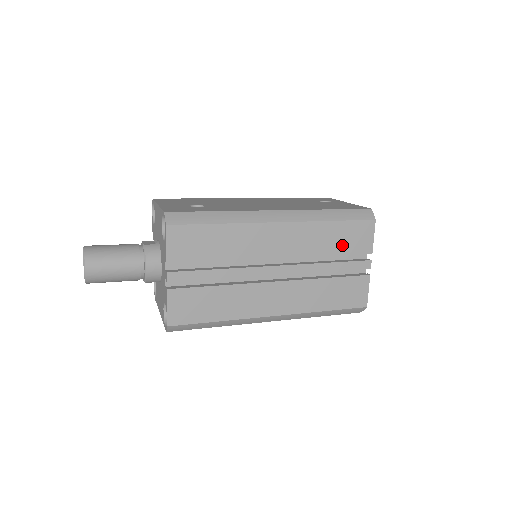
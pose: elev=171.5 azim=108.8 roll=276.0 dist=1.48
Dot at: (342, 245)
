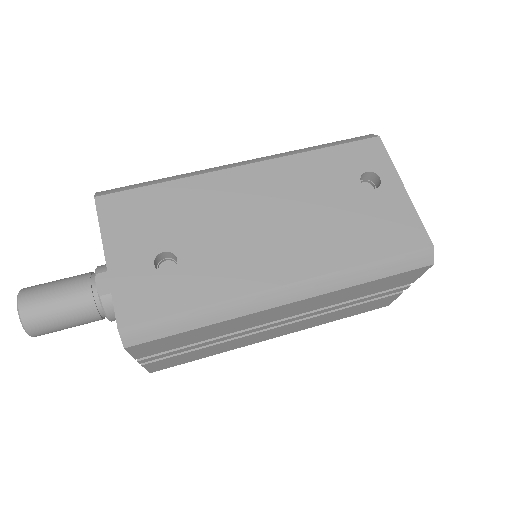
Dot at: (374, 289)
